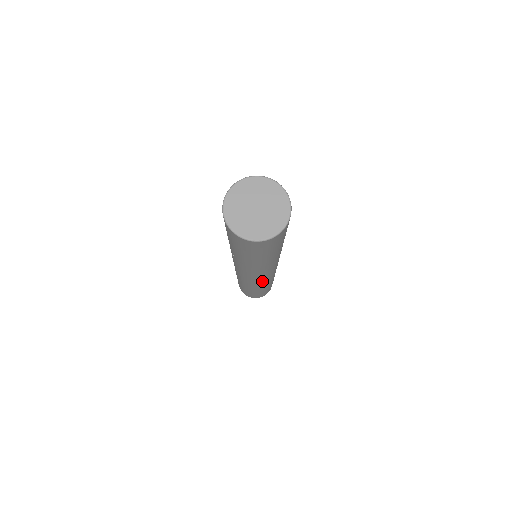
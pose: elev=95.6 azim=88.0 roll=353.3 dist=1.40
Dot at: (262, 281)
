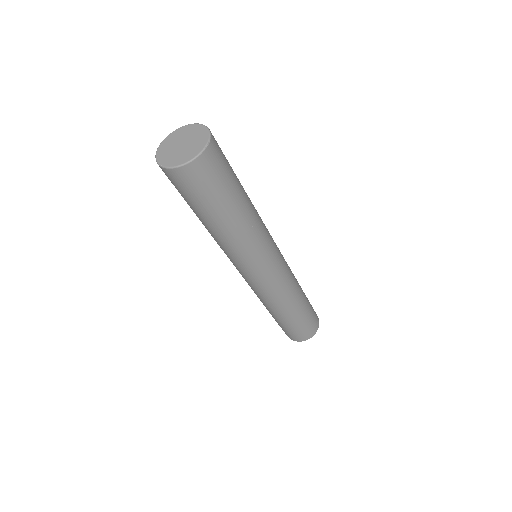
Dot at: (274, 282)
